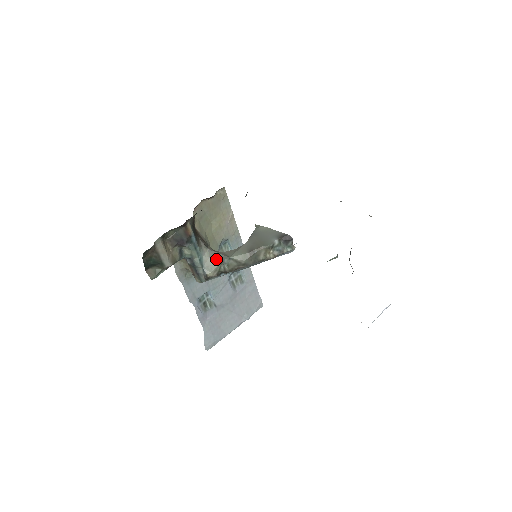
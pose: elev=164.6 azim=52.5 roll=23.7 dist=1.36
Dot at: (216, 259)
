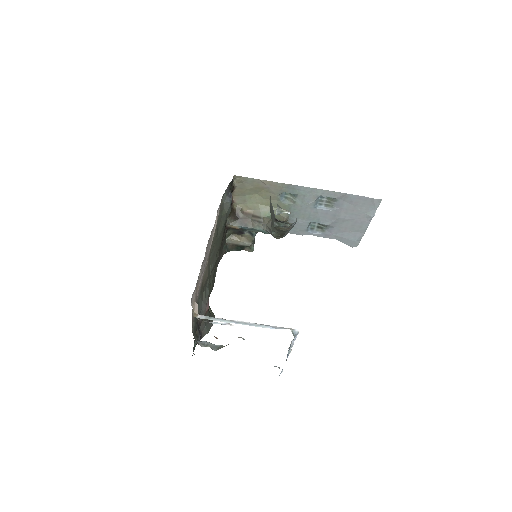
Dot at: (269, 231)
